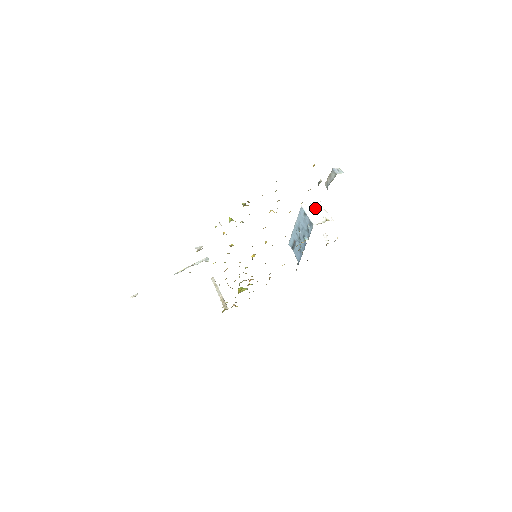
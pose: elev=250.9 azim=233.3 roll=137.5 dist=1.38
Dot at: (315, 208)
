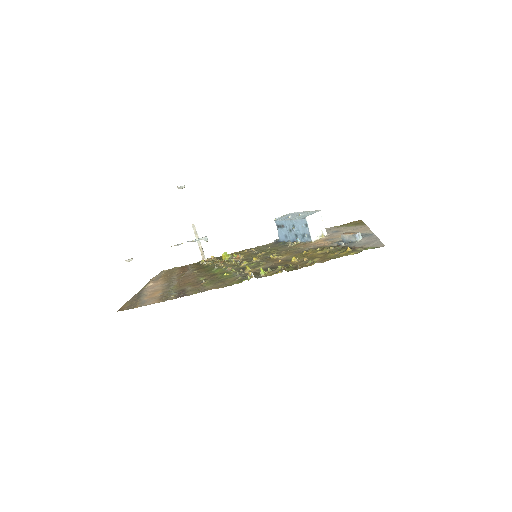
Dot at: (316, 219)
